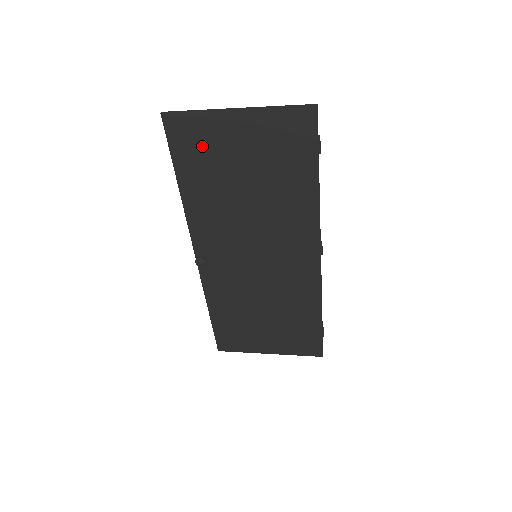
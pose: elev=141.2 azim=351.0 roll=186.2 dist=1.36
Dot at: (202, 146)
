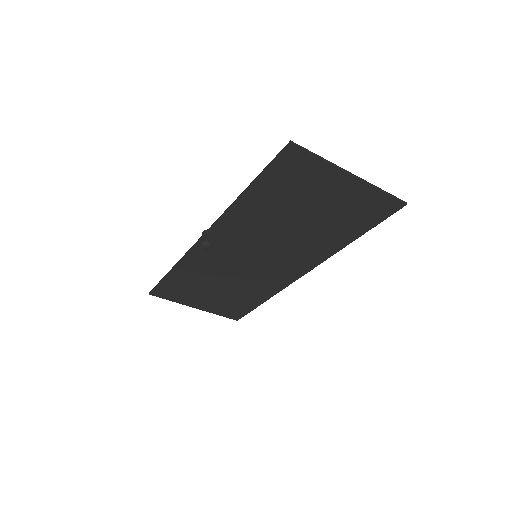
Dot at: (298, 180)
